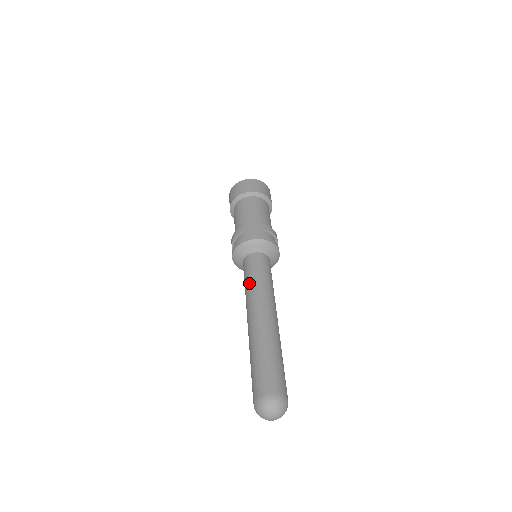
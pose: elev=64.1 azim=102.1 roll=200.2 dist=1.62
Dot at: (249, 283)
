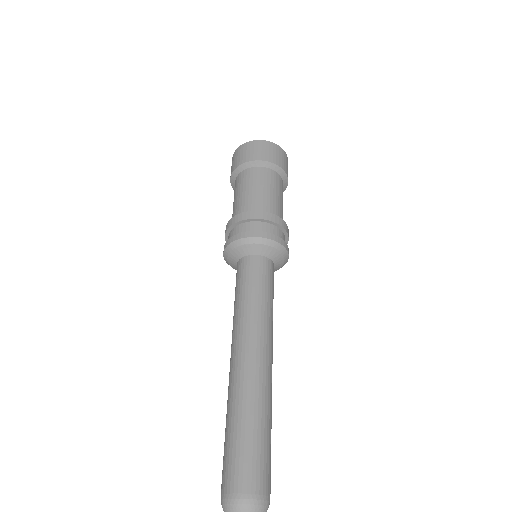
Dot at: (243, 301)
